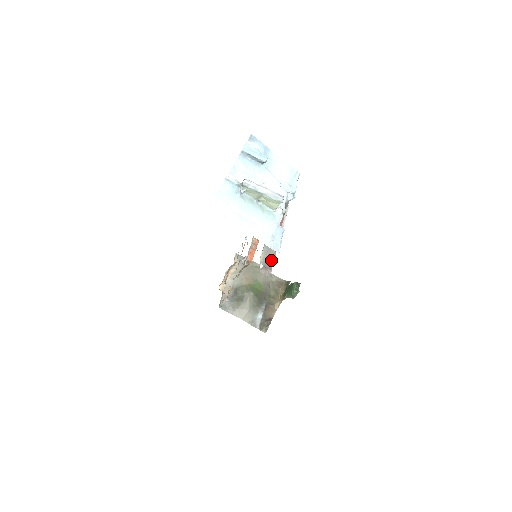
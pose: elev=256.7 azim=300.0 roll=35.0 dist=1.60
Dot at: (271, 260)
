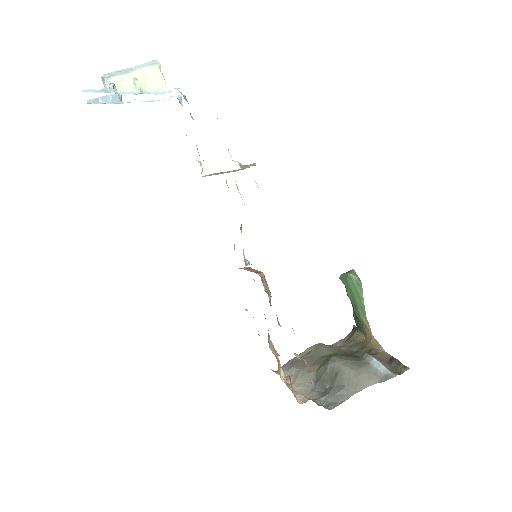
Dot at: occluded
